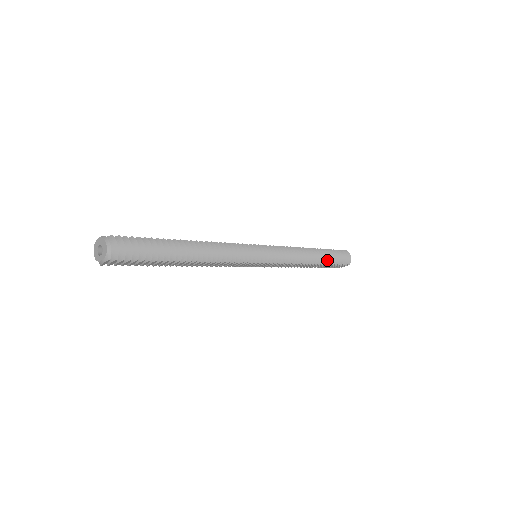
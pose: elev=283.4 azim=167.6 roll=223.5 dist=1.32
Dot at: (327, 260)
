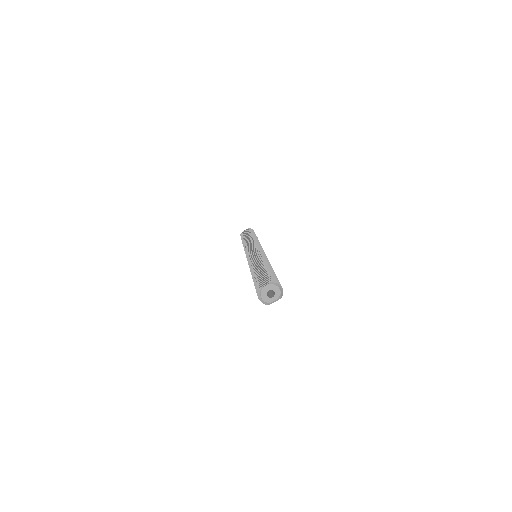
Dot at: occluded
